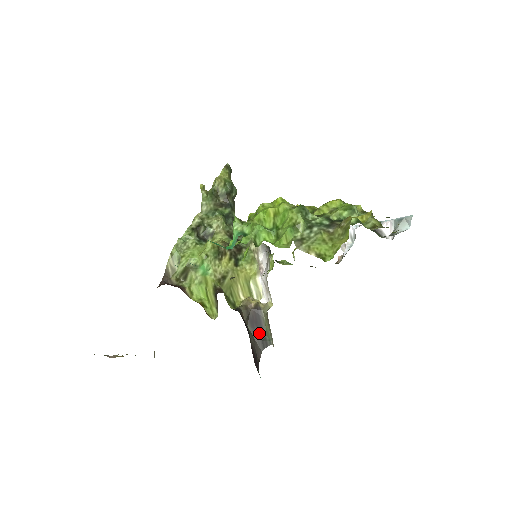
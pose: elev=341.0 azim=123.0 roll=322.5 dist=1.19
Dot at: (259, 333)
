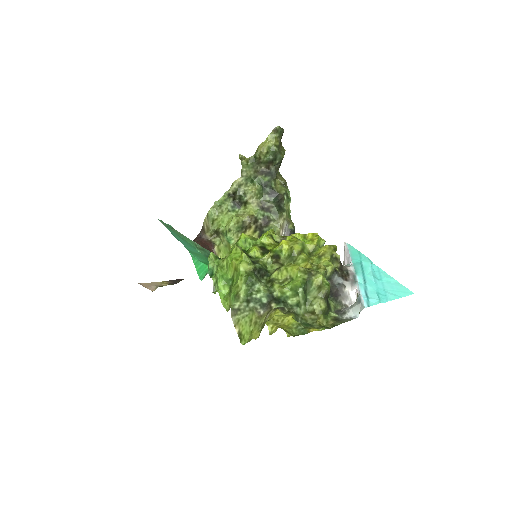
Dot at: occluded
